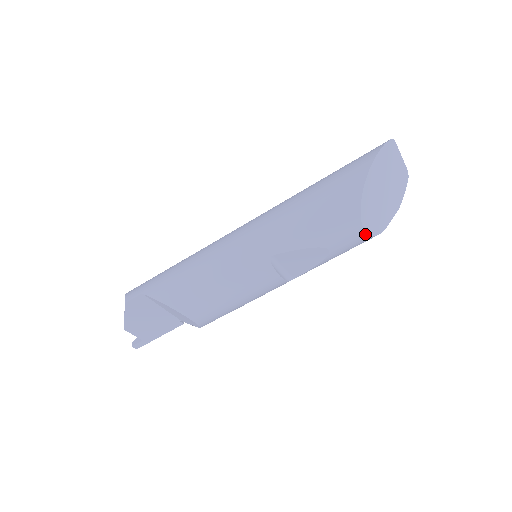
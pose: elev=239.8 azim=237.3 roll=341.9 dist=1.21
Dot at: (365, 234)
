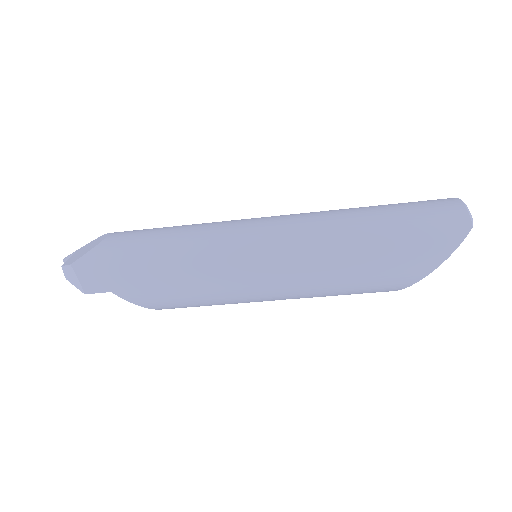
Dot at: occluded
